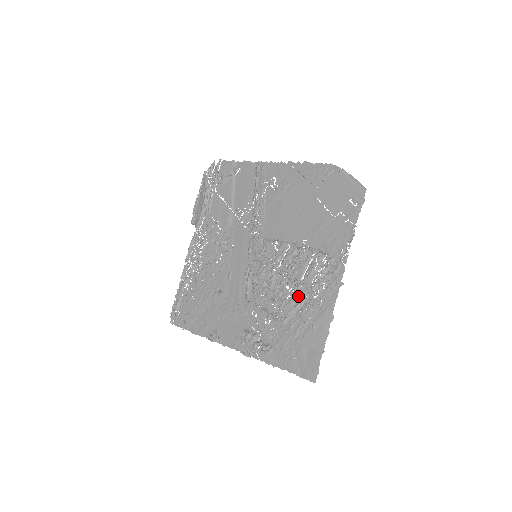
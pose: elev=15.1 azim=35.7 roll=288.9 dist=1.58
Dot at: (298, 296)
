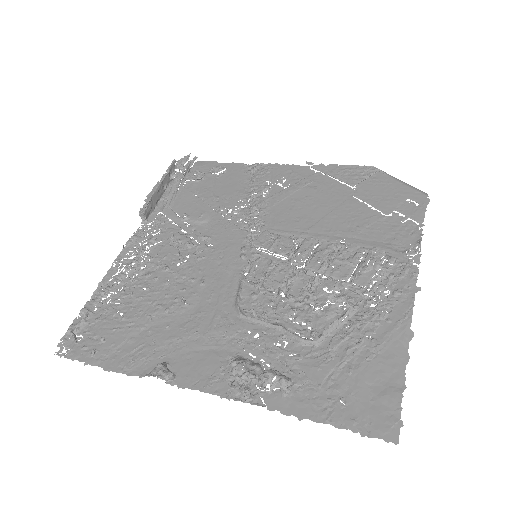
Dot at: occluded
